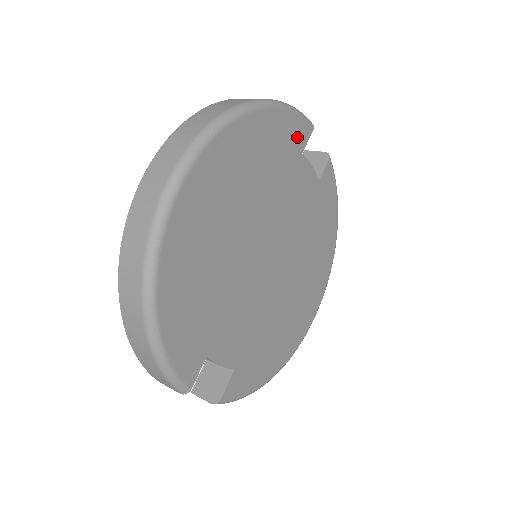
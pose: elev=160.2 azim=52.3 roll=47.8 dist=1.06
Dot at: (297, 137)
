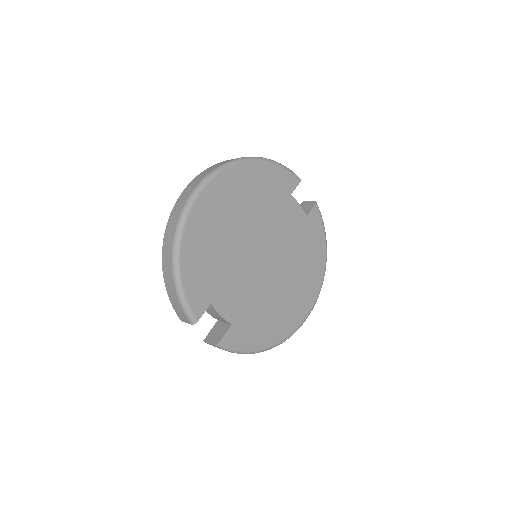
Dot at: (287, 183)
